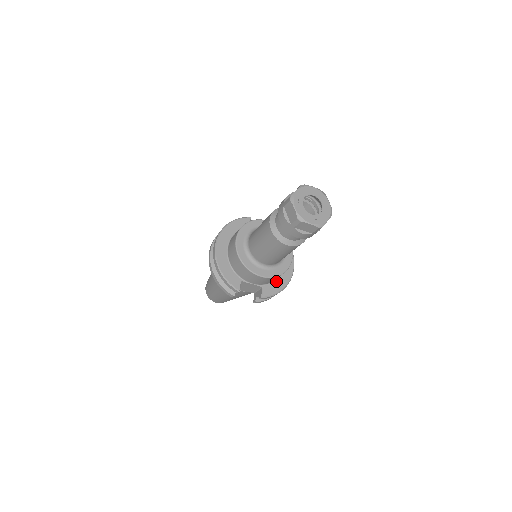
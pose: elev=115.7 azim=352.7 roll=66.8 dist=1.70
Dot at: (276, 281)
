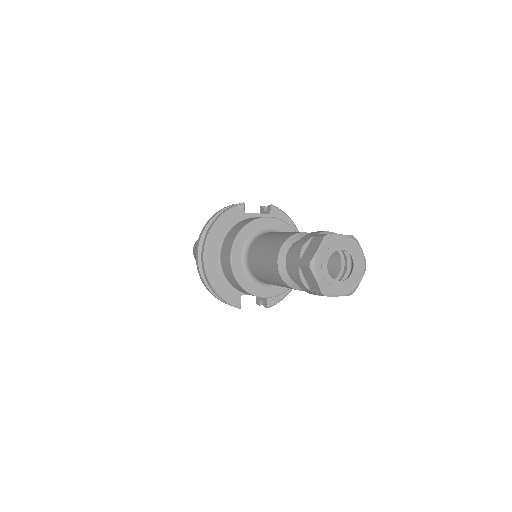
Dot at: occluded
